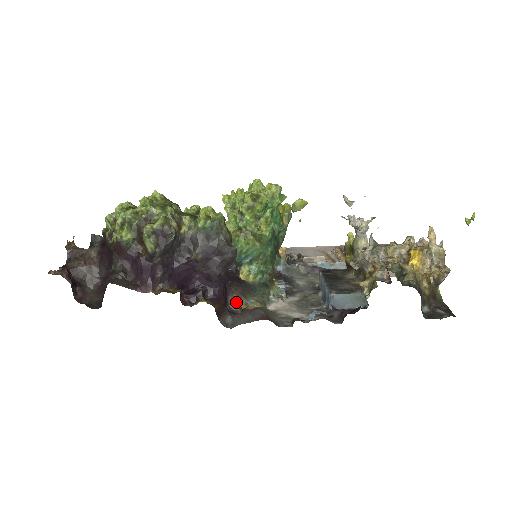
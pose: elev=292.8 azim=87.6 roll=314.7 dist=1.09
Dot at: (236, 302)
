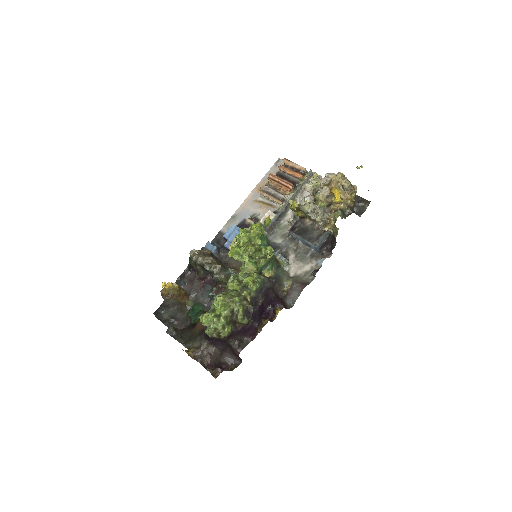
Dot at: (280, 291)
